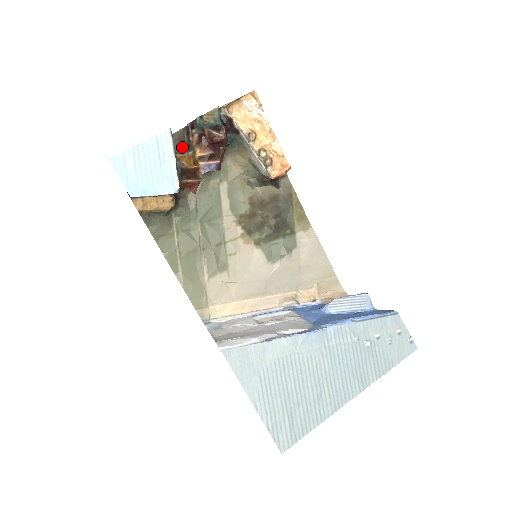
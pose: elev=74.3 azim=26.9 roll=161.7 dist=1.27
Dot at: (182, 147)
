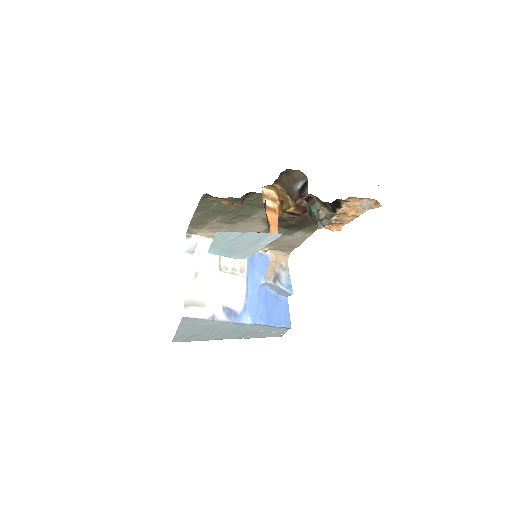
Dot at: (287, 184)
